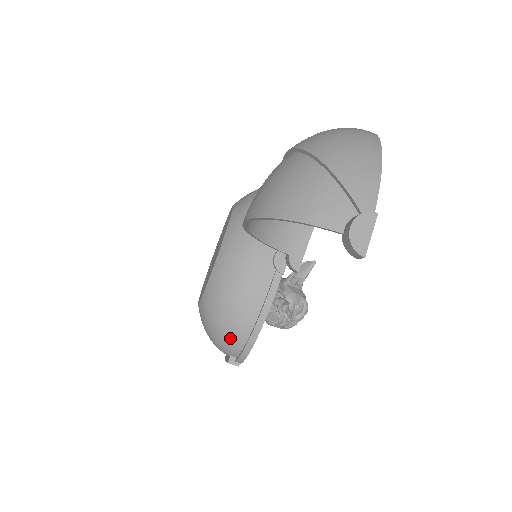
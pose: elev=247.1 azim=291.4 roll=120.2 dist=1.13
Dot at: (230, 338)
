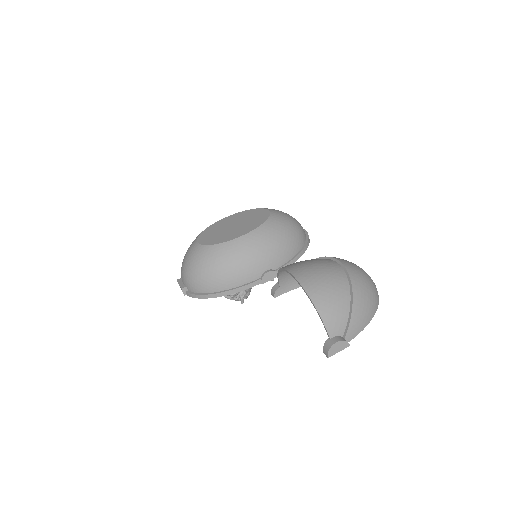
Dot at: (200, 283)
